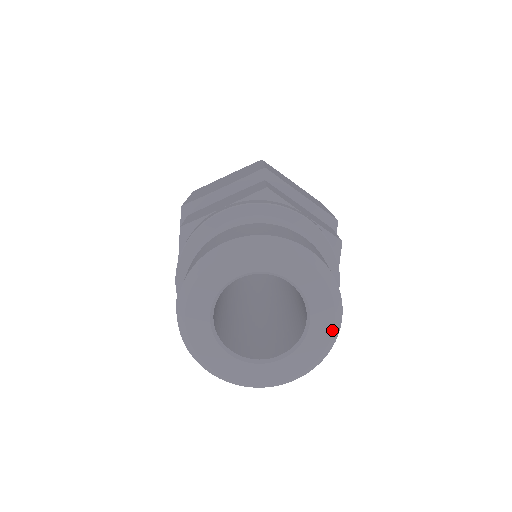
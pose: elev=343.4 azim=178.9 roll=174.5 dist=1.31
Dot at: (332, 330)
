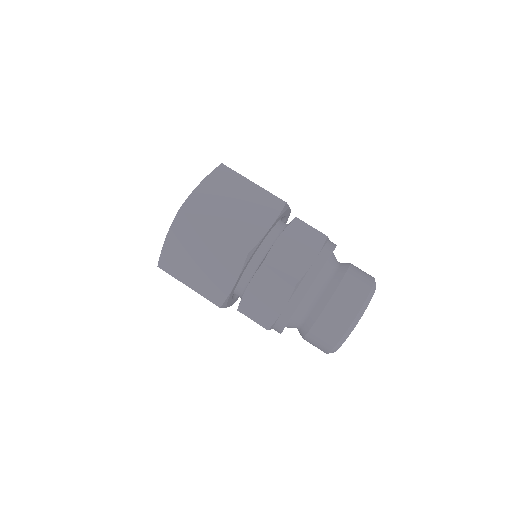
Dot at: occluded
